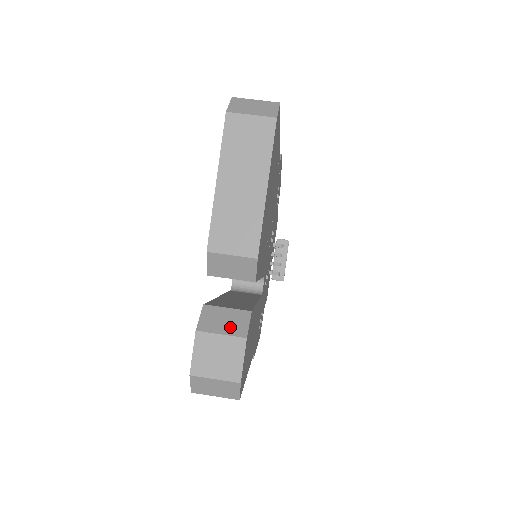
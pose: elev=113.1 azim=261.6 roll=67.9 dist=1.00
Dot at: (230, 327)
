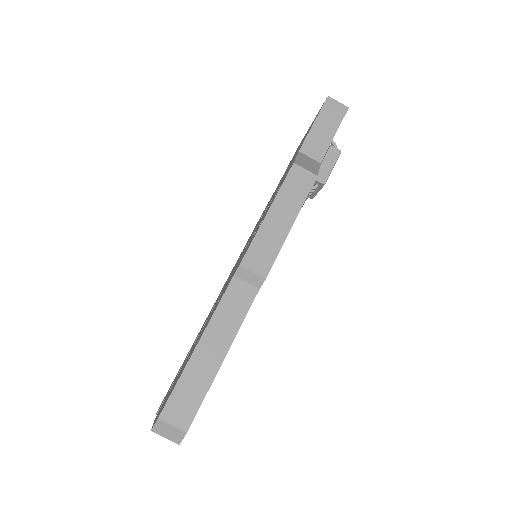
Dot at: occluded
